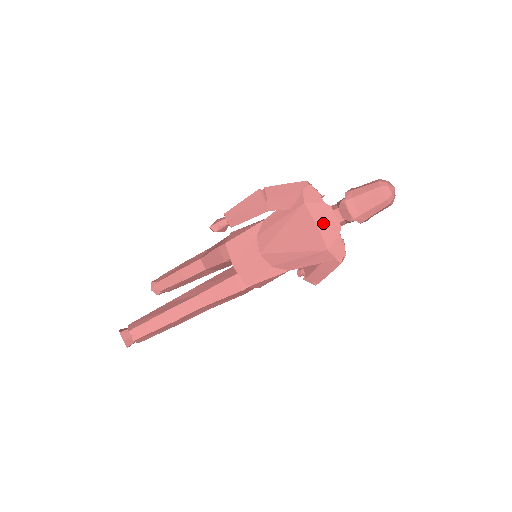
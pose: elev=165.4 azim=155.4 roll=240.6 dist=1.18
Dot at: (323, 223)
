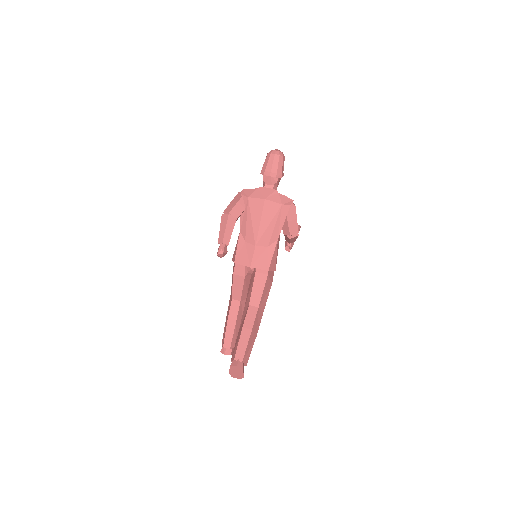
Dot at: (266, 196)
